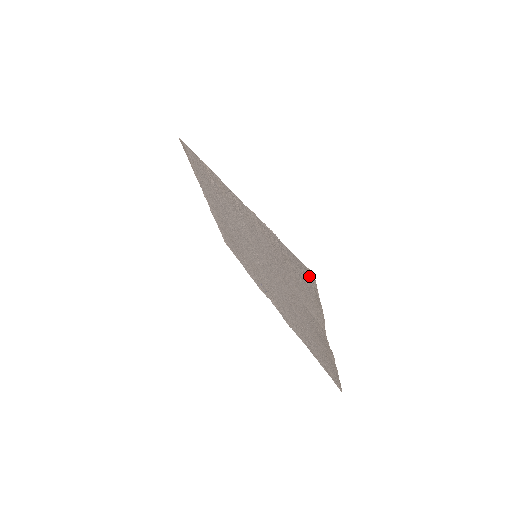
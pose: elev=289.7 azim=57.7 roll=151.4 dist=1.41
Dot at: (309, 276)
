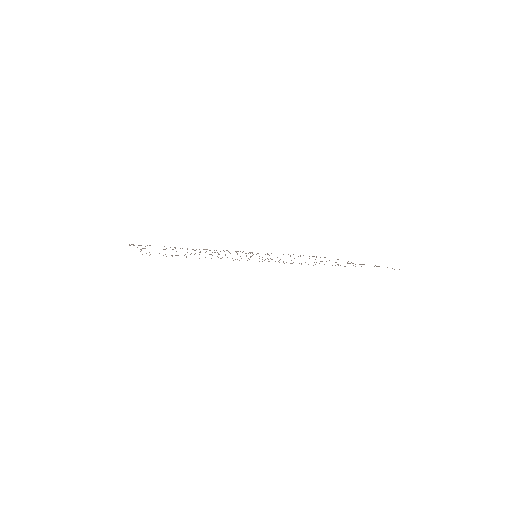
Dot at: occluded
